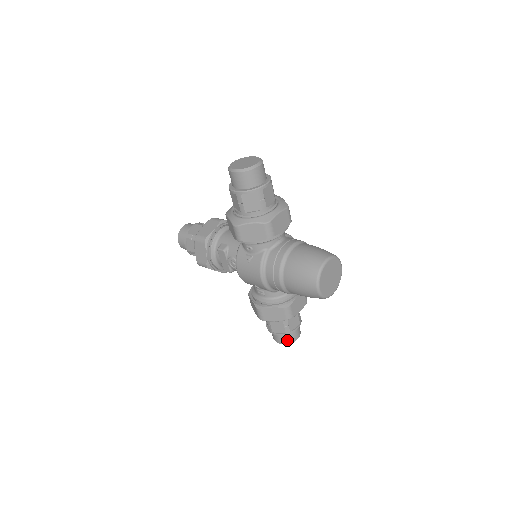
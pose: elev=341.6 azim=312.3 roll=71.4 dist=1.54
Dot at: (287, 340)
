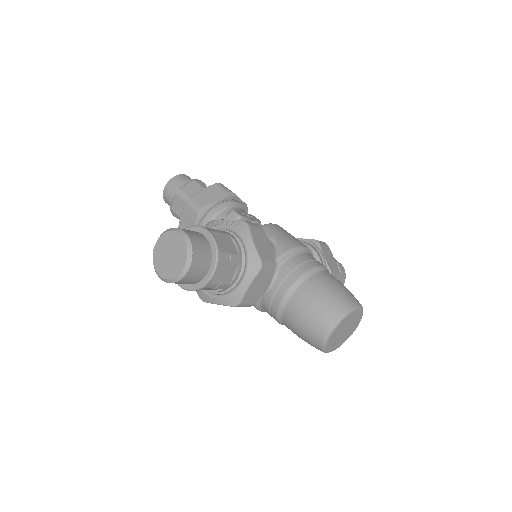
Dot at: occluded
